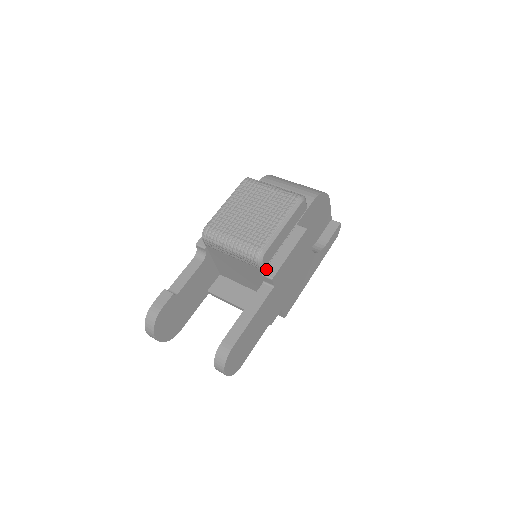
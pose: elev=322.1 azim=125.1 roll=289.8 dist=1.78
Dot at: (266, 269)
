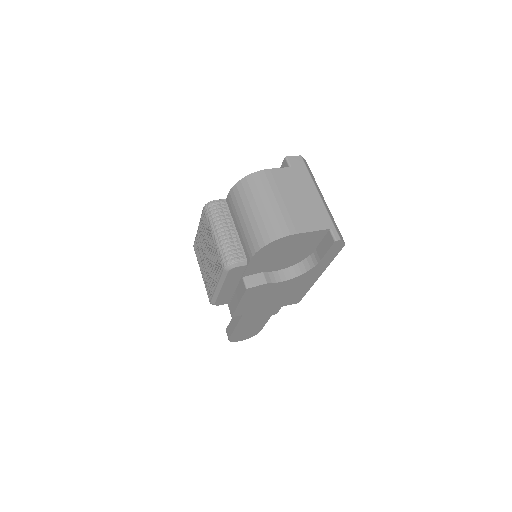
Dot at: (229, 305)
